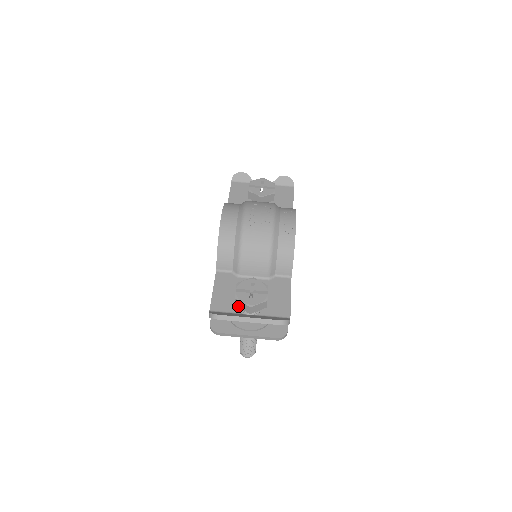
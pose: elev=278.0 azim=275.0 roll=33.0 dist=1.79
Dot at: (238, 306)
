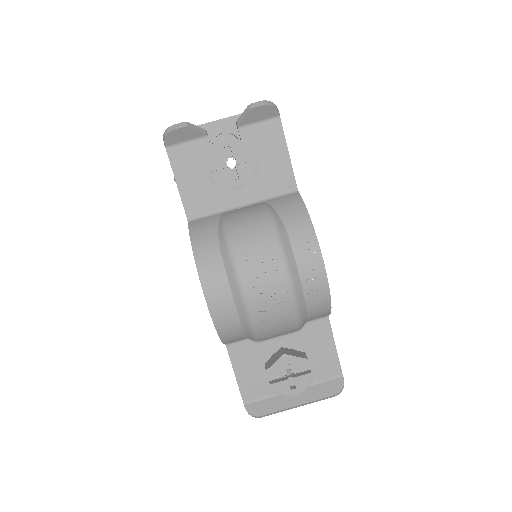
Dot at: occluded
